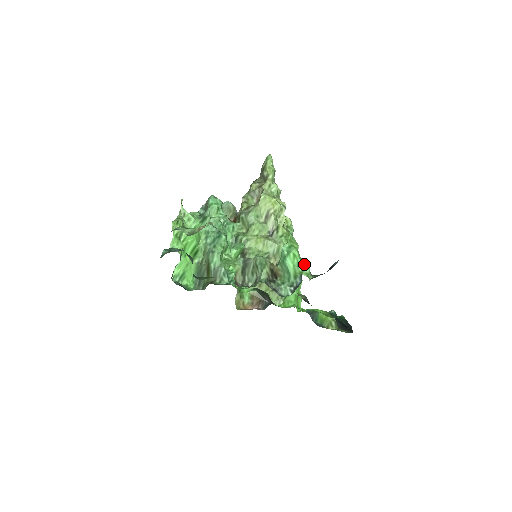
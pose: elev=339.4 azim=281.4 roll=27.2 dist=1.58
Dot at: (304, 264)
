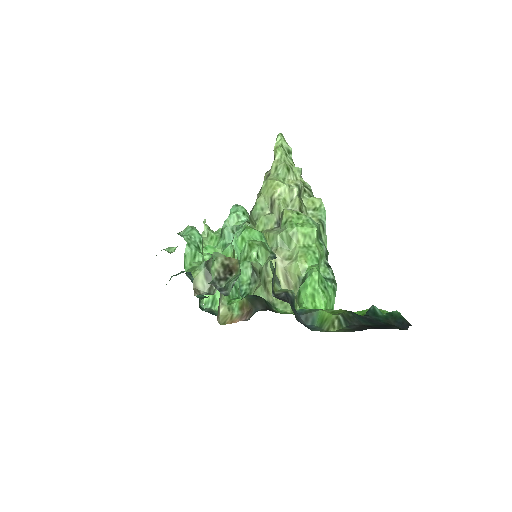
Dot at: (251, 246)
